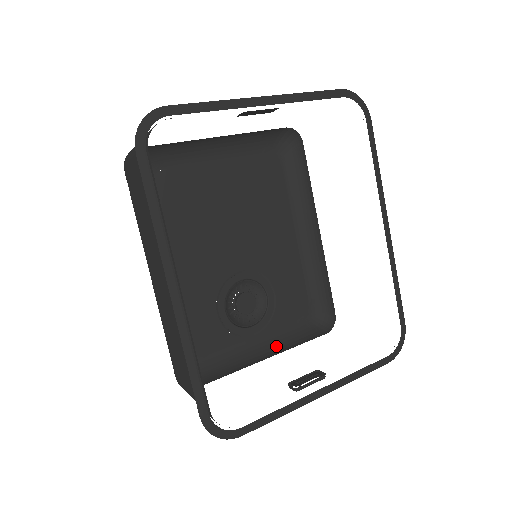
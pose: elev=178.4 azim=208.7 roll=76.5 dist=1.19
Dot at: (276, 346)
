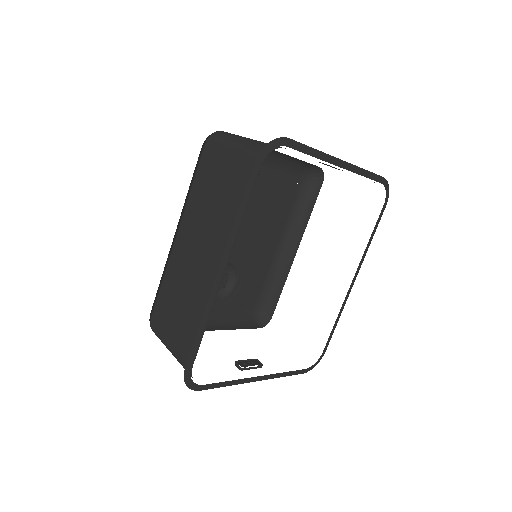
Dot at: (223, 323)
